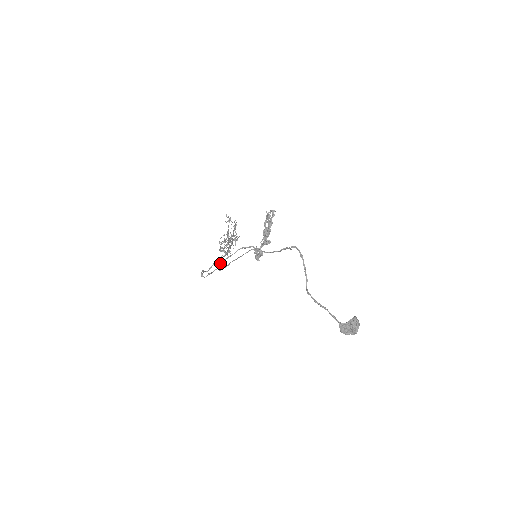
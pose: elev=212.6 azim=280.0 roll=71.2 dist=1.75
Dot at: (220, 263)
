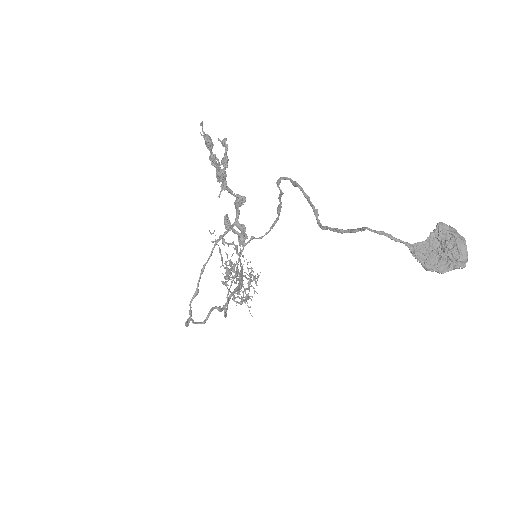
Dot at: occluded
